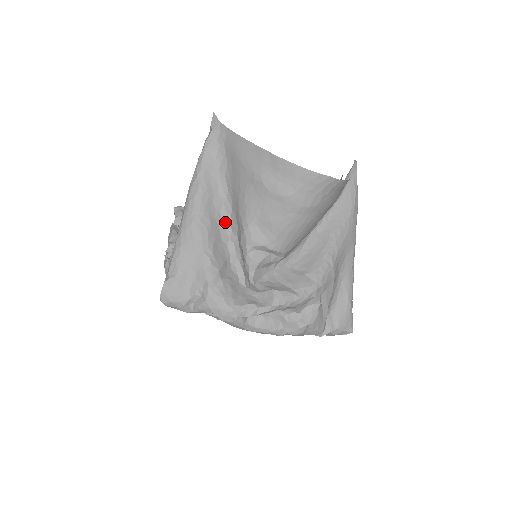
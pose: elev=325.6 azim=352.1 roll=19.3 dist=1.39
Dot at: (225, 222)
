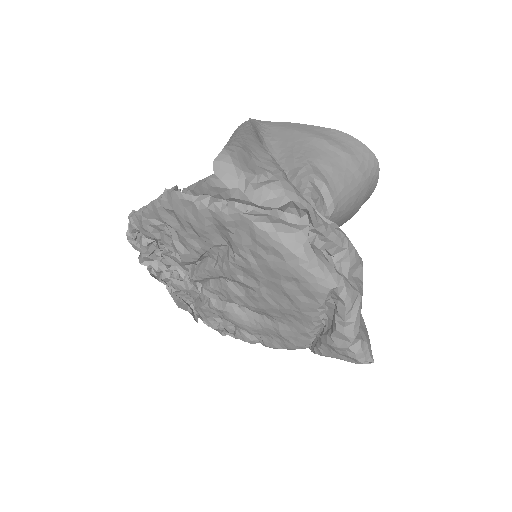
Dot at: occluded
